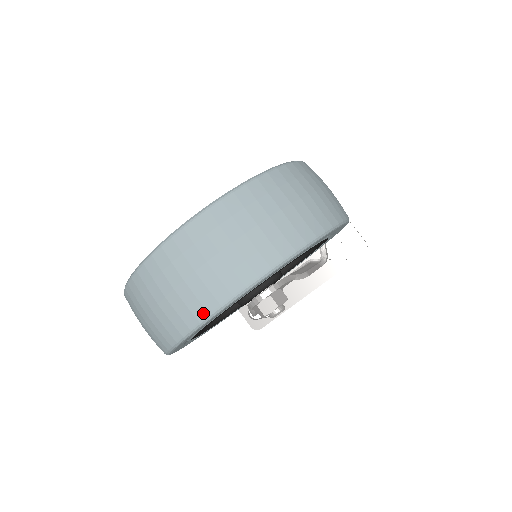
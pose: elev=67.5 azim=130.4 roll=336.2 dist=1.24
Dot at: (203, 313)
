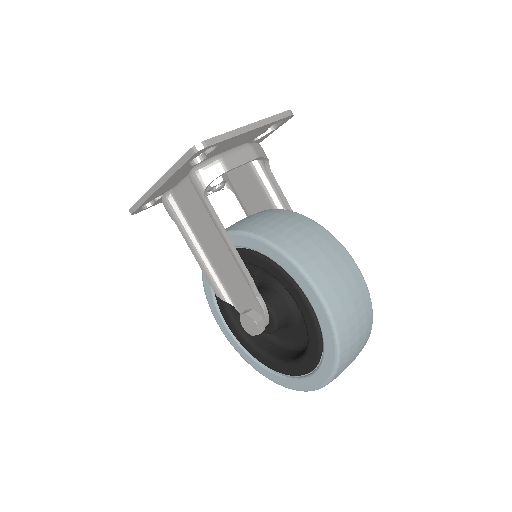
Dot at: occluded
